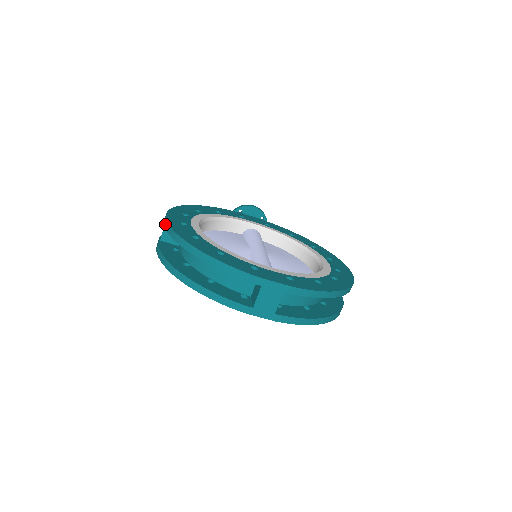
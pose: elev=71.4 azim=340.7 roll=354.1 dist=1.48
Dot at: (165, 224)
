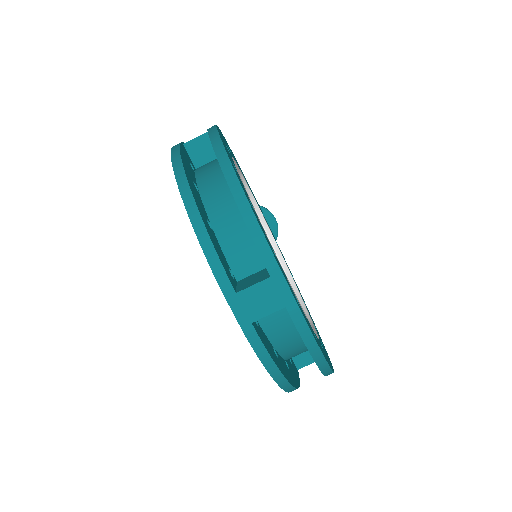
Dot at: (211, 128)
